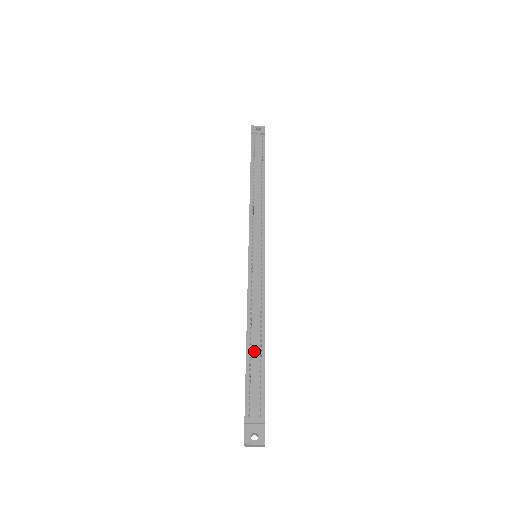
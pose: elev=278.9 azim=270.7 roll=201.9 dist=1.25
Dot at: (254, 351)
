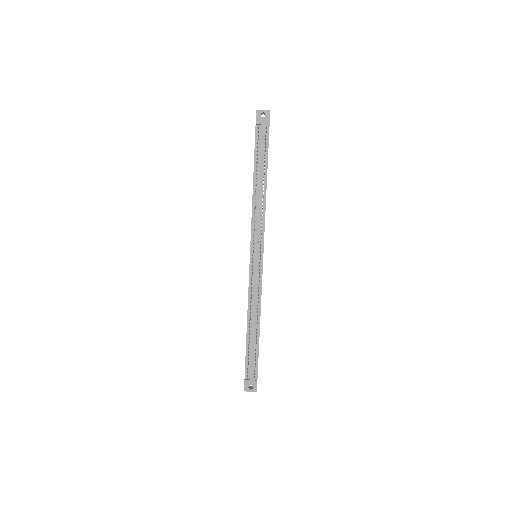
Dot at: (252, 338)
